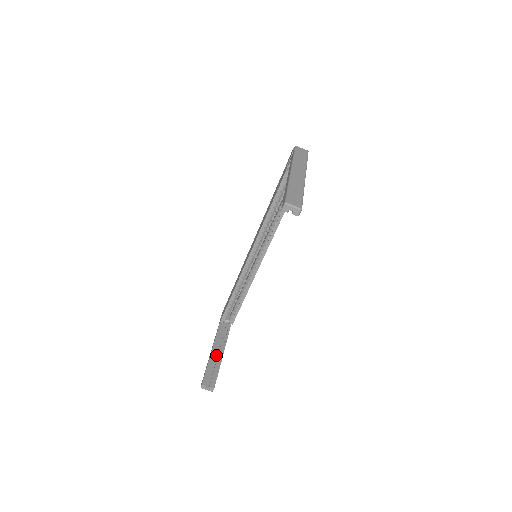
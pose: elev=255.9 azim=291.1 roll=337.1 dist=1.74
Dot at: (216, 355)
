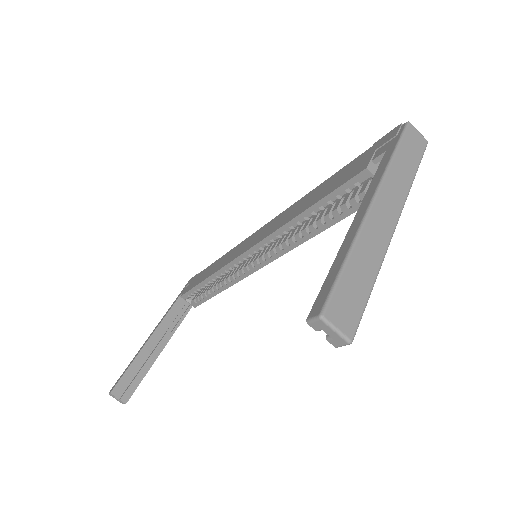
Dot at: (152, 347)
